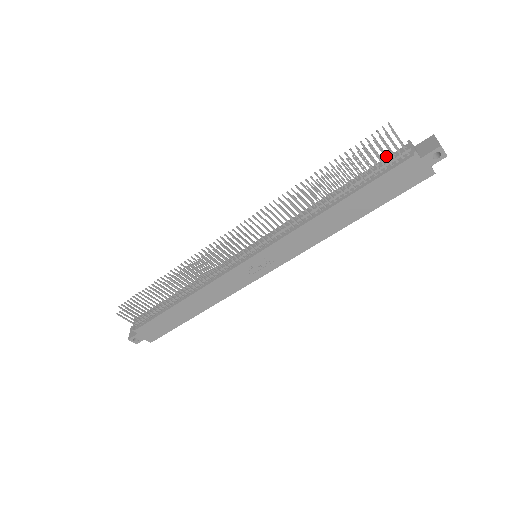
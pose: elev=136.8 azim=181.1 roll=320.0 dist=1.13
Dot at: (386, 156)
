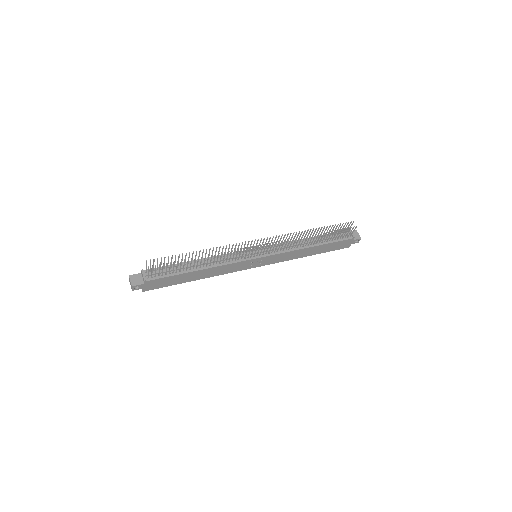
Dot at: occluded
